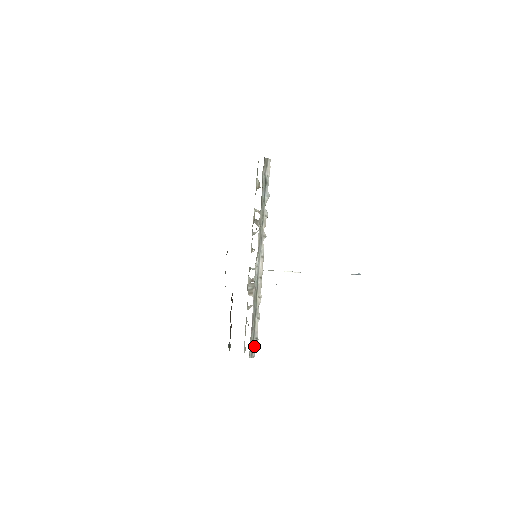
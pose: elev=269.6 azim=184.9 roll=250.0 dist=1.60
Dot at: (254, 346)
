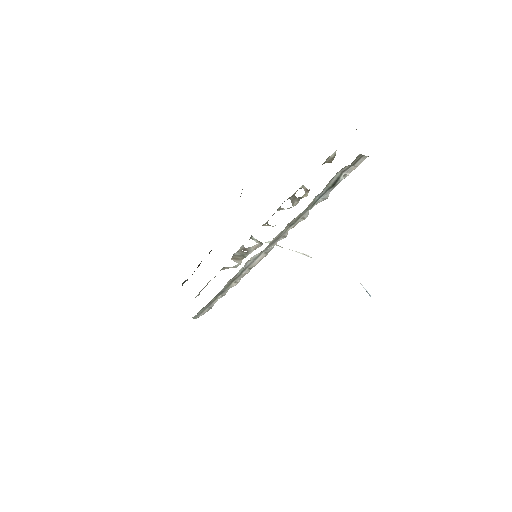
Dot at: (203, 312)
